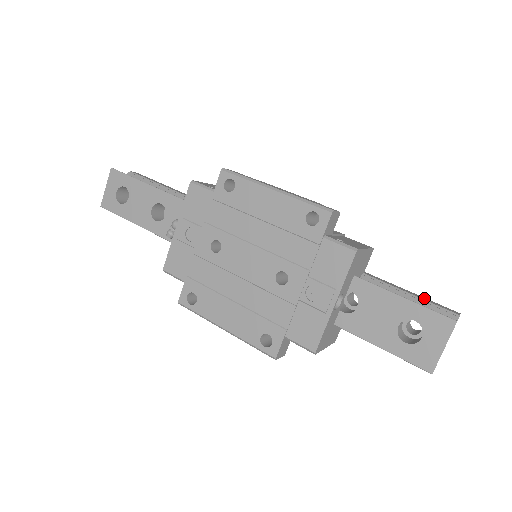
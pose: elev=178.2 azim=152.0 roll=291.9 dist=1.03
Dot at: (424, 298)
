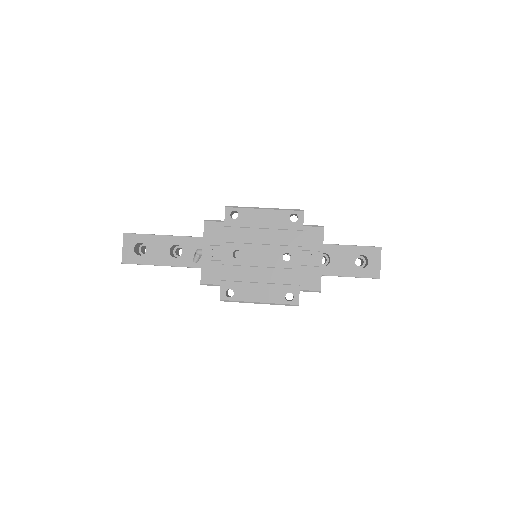
Dot at: occluded
